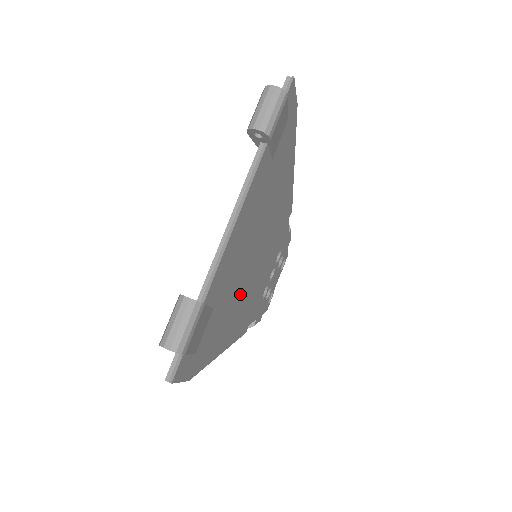
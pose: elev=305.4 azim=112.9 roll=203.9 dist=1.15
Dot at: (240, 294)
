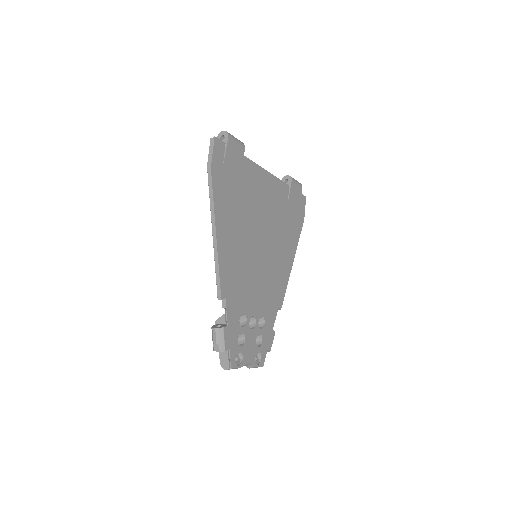
Dot at: (244, 231)
